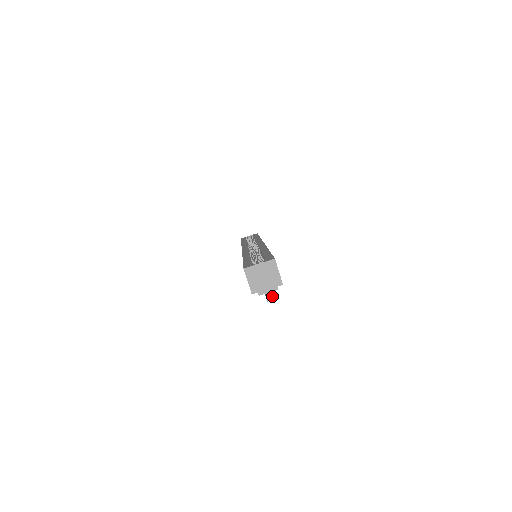
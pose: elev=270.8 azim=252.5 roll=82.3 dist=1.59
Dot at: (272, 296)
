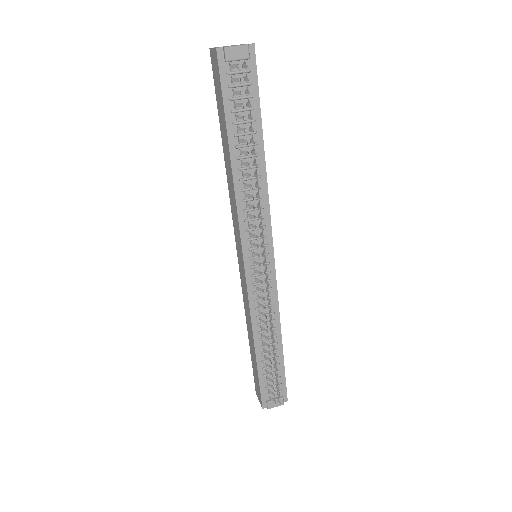
Dot at: (246, 77)
